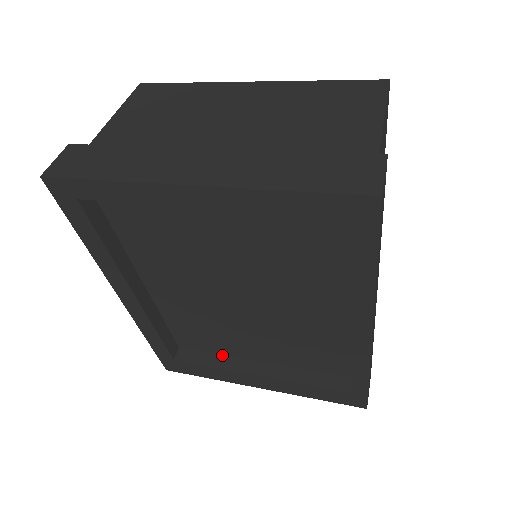
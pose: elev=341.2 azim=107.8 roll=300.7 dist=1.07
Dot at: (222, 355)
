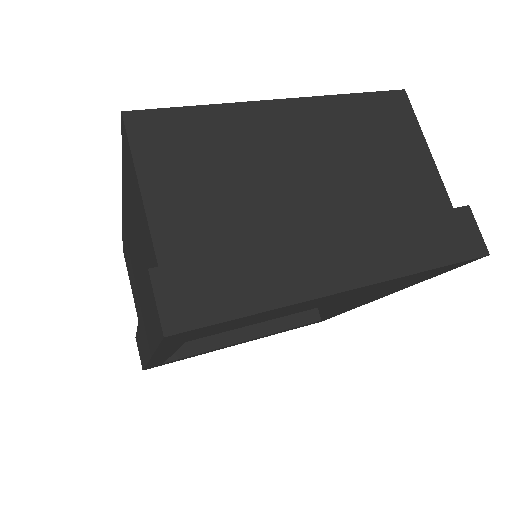
Dot at: (206, 337)
